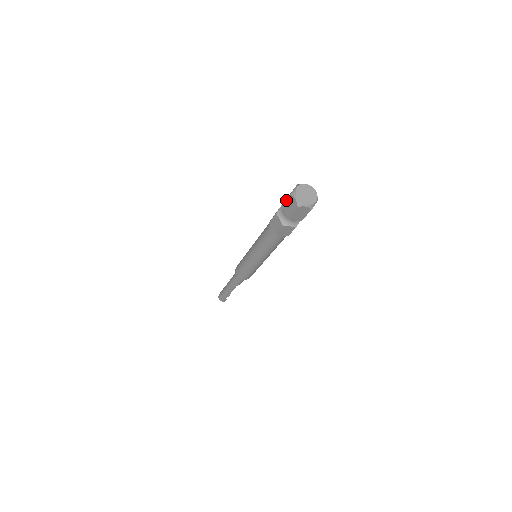
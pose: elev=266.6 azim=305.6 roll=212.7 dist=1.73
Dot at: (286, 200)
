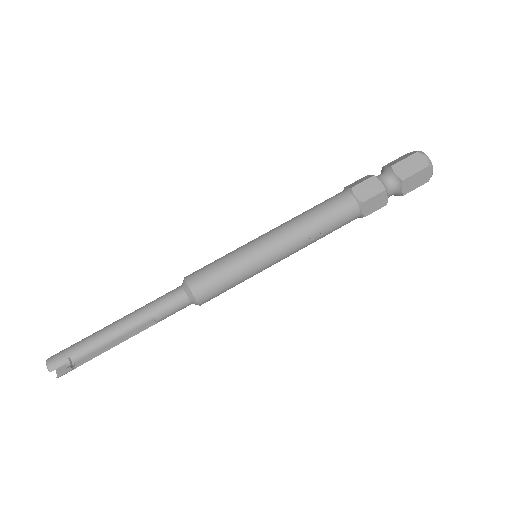
Dot at: (396, 159)
